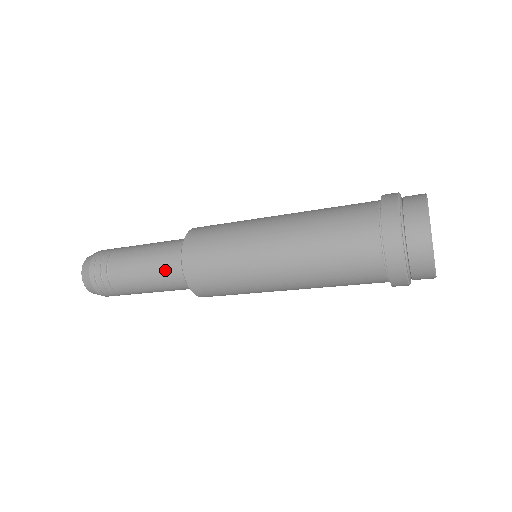
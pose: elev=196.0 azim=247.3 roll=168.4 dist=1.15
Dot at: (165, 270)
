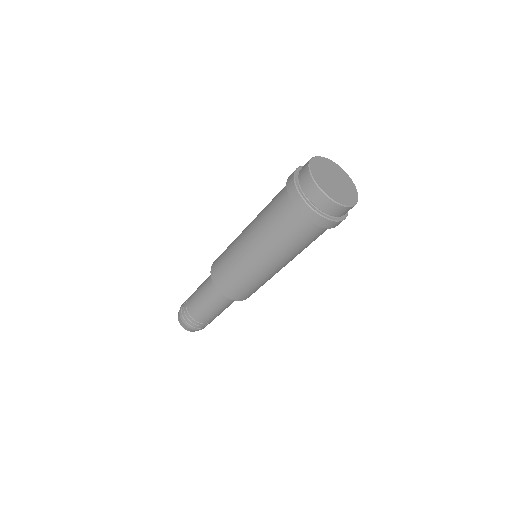
Dot at: (209, 288)
